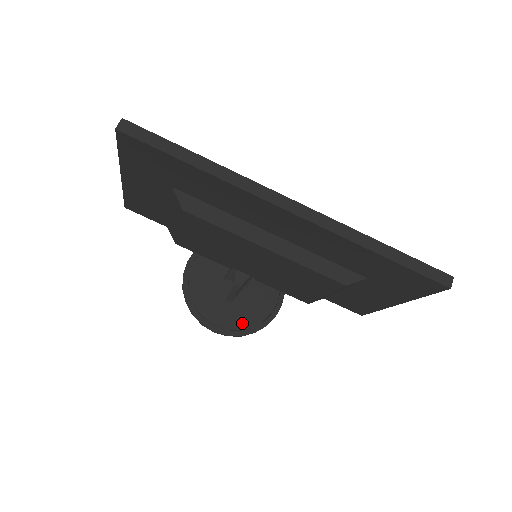
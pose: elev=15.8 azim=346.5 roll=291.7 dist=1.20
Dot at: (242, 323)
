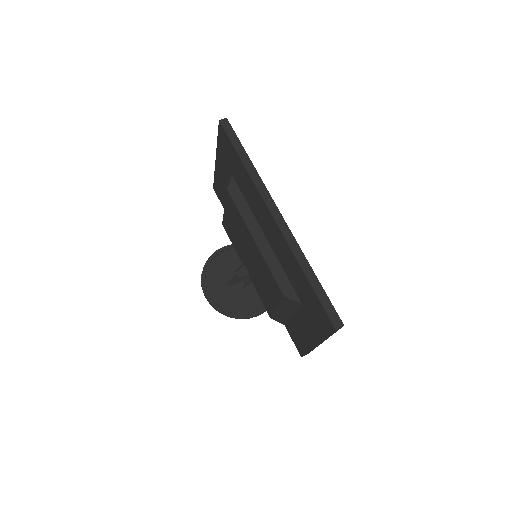
Dot at: (225, 304)
